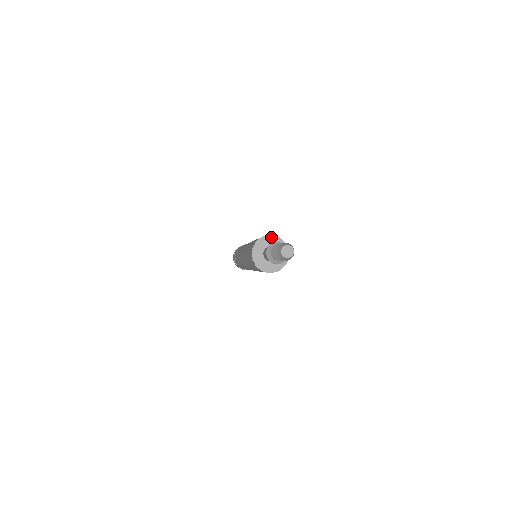
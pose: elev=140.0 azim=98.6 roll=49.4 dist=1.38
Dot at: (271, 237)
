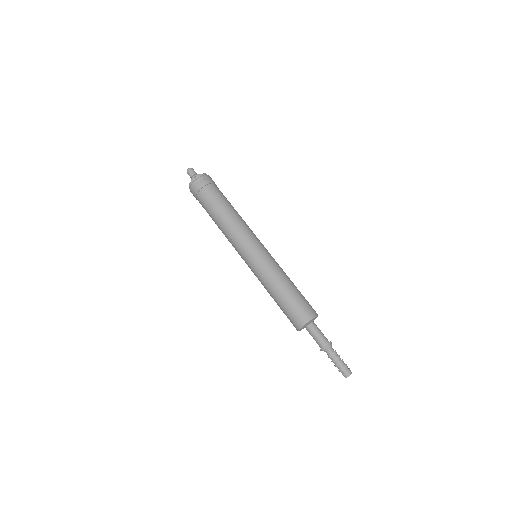
Dot at: (312, 320)
